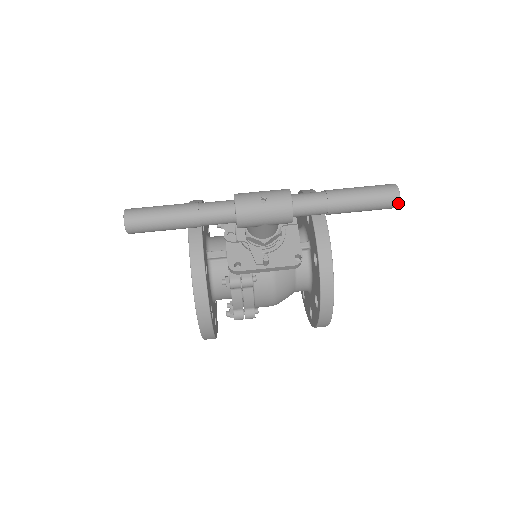
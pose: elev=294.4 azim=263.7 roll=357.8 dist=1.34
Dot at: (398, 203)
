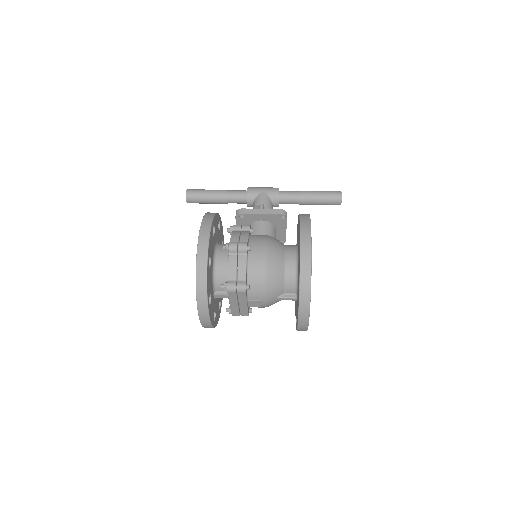
Dot at: (341, 192)
